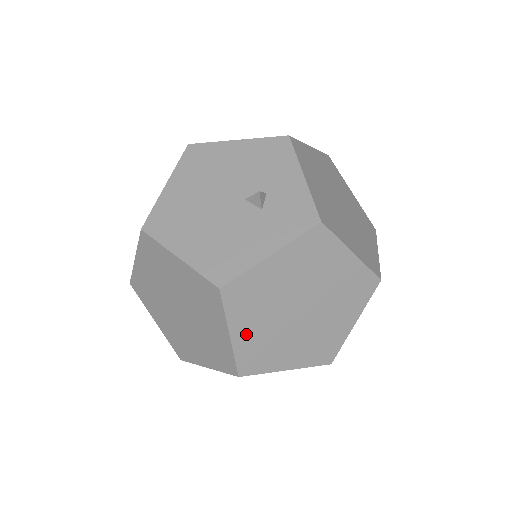
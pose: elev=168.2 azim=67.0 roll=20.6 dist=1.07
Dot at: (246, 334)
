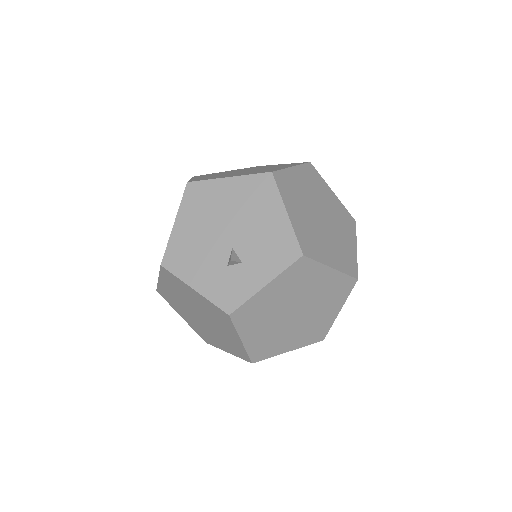
Dot at: (167, 288)
